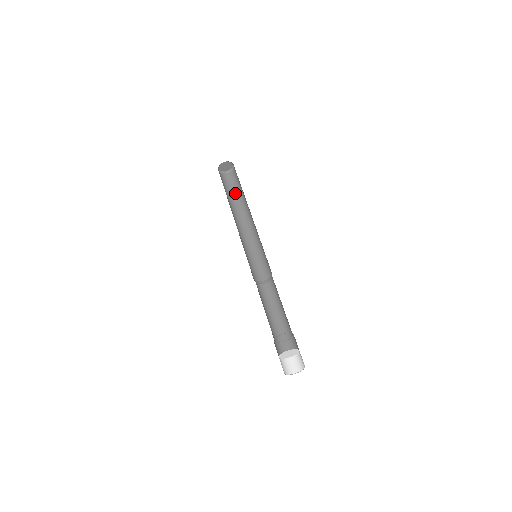
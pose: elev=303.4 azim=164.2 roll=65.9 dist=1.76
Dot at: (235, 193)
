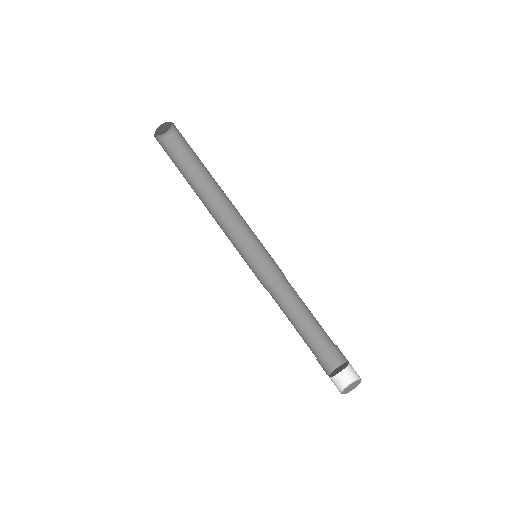
Dot at: (185, 168)
